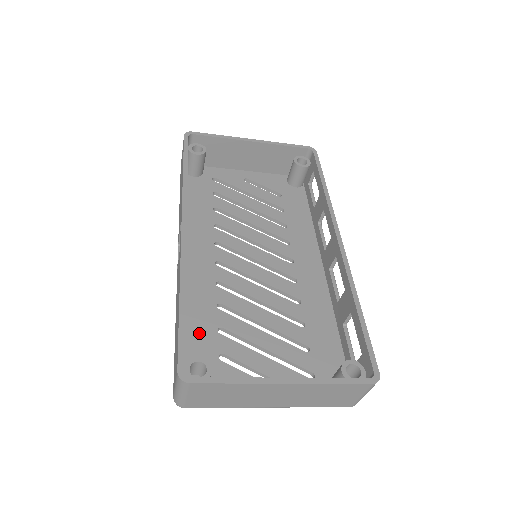
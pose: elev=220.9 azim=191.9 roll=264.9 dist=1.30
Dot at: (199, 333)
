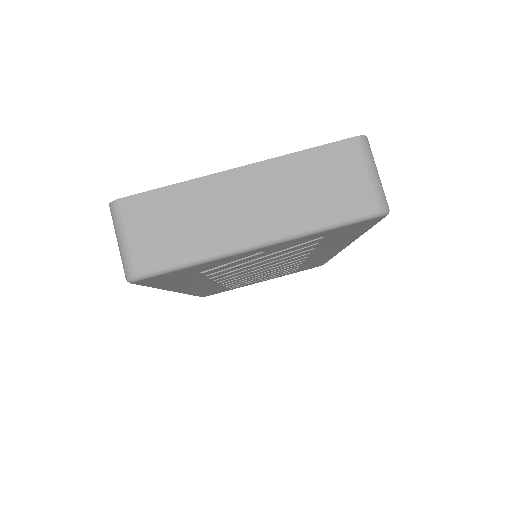
Dot at: occluded
